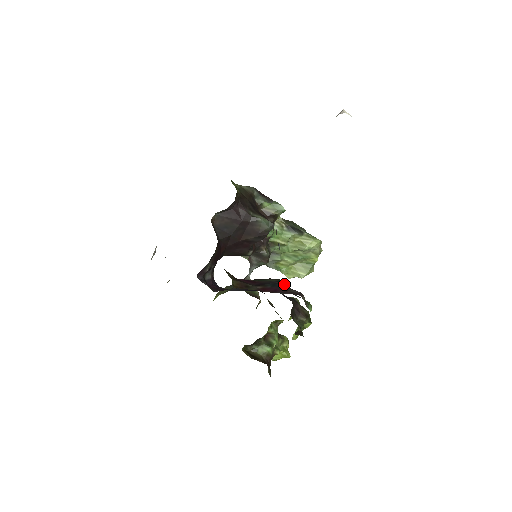
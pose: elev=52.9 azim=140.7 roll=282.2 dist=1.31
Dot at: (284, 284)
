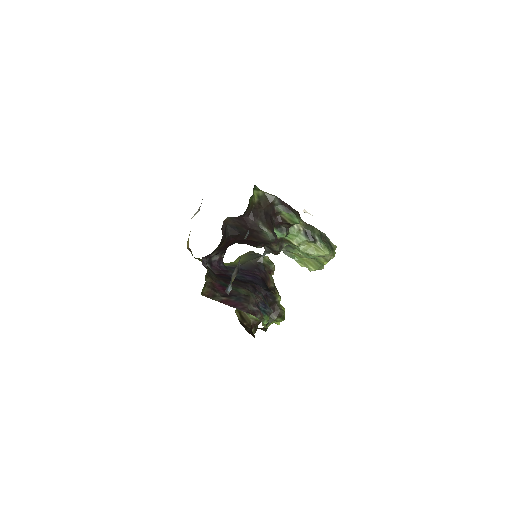
Dot at: (248, 300)
